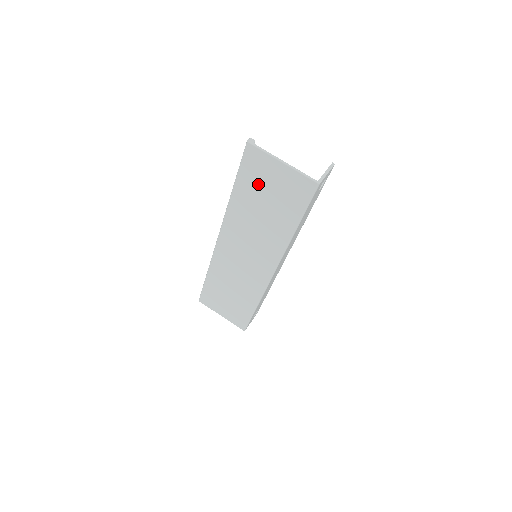
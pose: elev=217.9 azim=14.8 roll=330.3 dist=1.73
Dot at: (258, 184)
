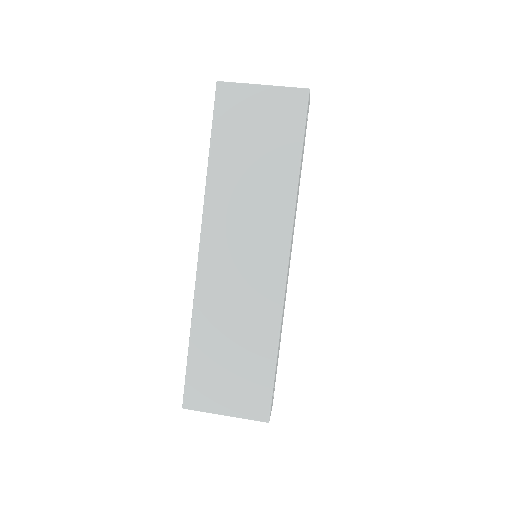
Dot at: (240, 129)
